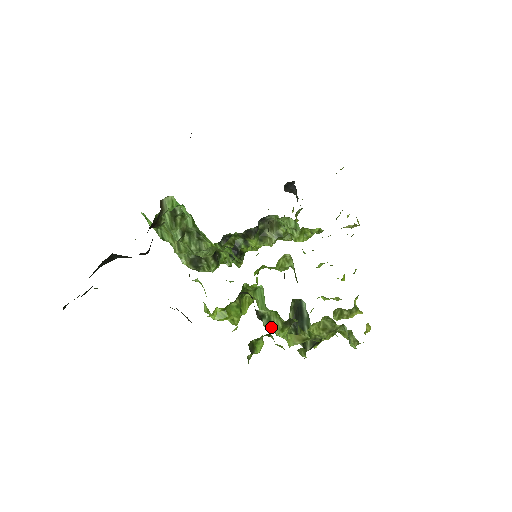
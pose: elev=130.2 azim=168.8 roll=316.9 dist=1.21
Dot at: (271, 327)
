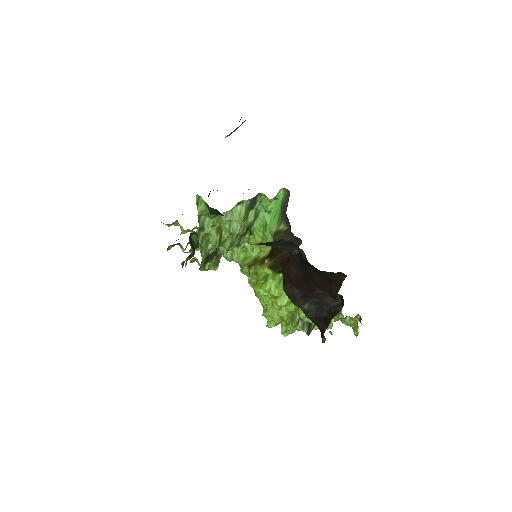
Dot at: occluded
